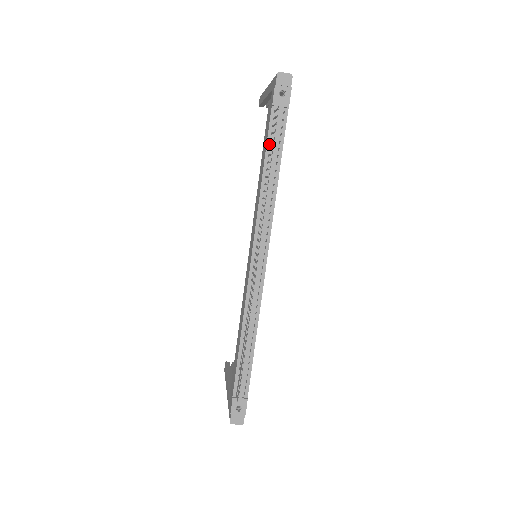
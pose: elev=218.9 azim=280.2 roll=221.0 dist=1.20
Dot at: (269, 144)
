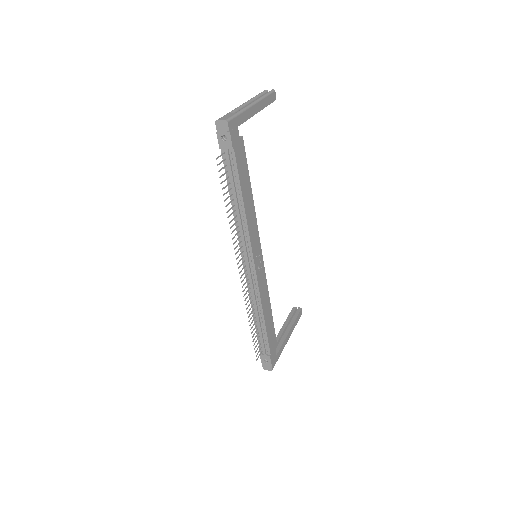
Dot at: (228, 179)
